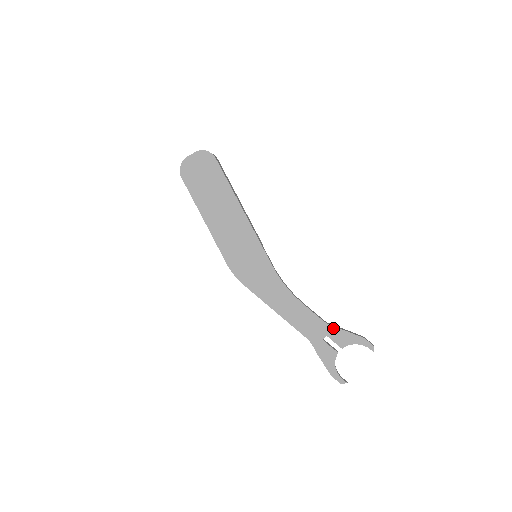
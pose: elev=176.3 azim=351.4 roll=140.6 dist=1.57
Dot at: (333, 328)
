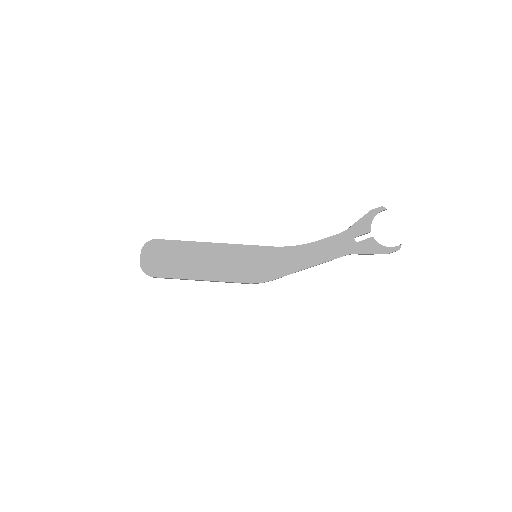
Dot at: (350, 229)
